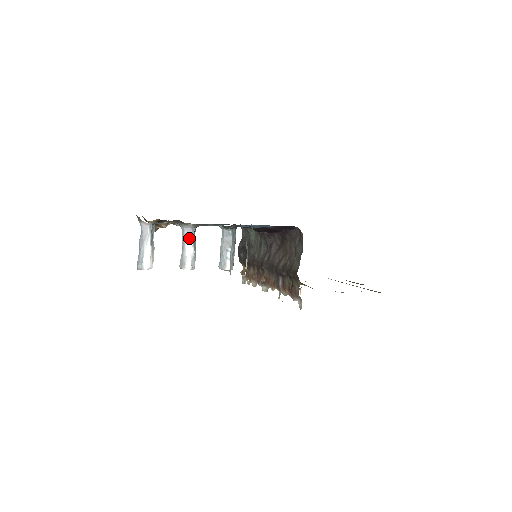
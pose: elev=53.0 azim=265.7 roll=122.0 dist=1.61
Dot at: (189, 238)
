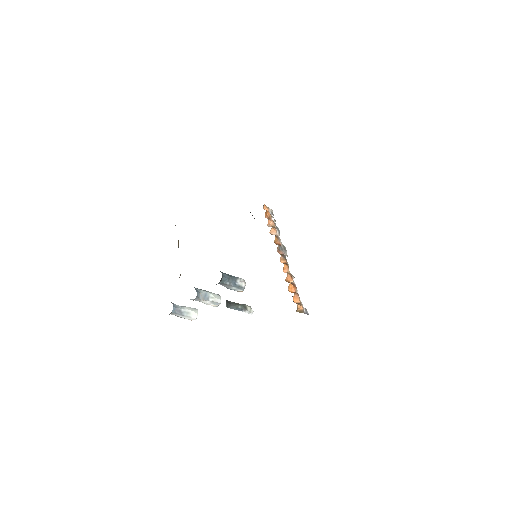
Dot at: (199, 301)
